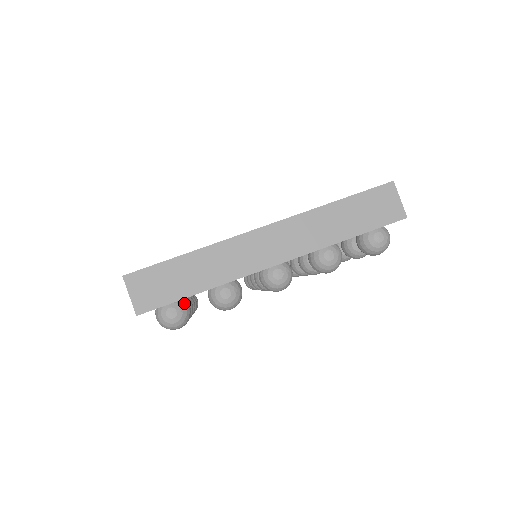
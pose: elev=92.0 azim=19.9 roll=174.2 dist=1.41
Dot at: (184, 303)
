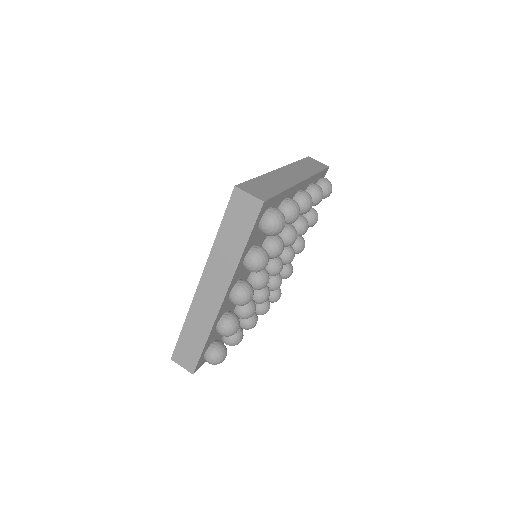
Dot at: (212, 347)
